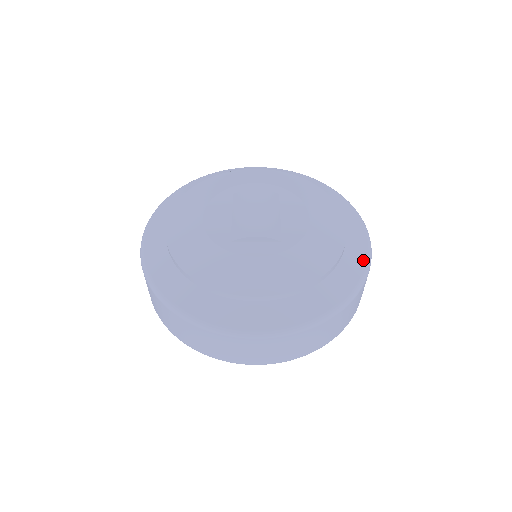
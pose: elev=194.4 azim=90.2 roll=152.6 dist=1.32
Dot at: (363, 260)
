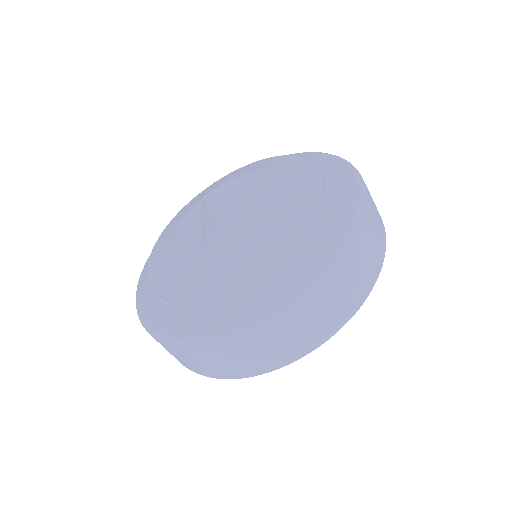
Dot at: (353, 193)
